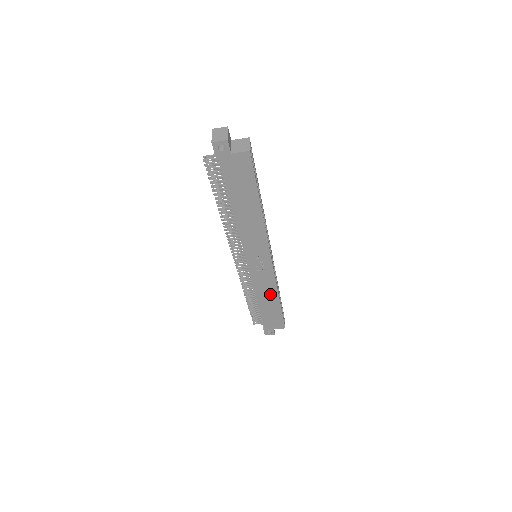
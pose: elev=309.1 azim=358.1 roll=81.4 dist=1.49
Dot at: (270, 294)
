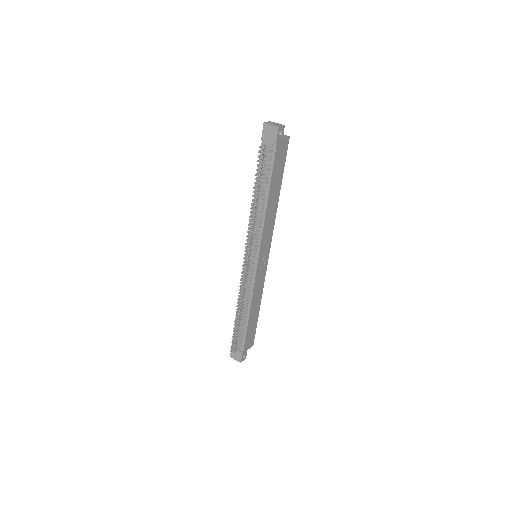
Dot at: (258, 299)
